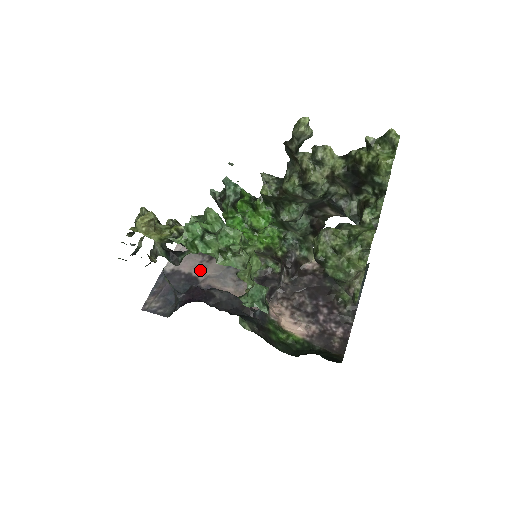
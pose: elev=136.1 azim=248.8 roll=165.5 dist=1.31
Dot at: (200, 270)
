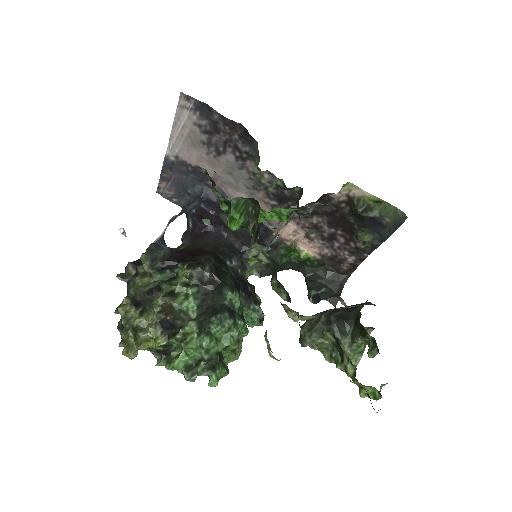
Dot at: (208, 165)
